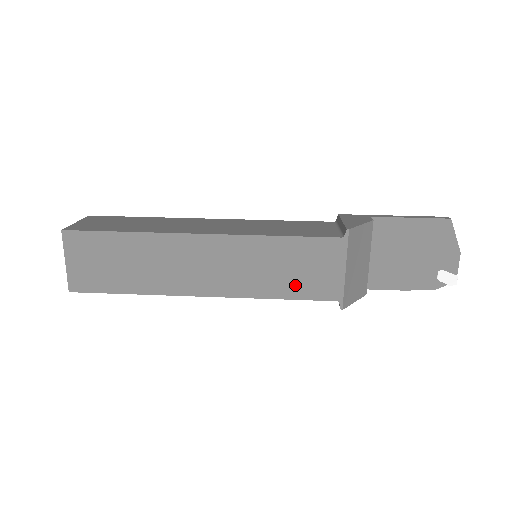
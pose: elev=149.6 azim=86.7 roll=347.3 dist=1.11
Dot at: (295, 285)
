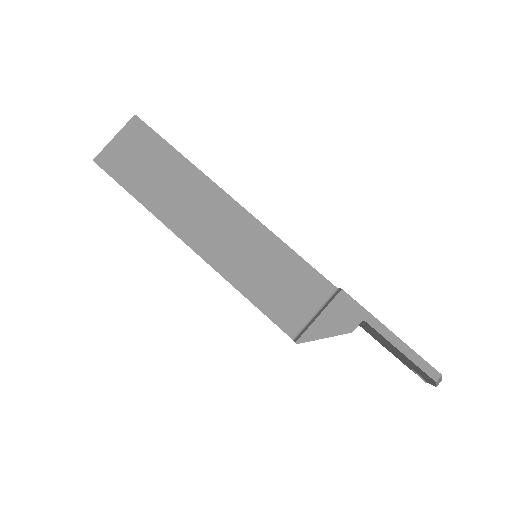
Dot at: occluded
